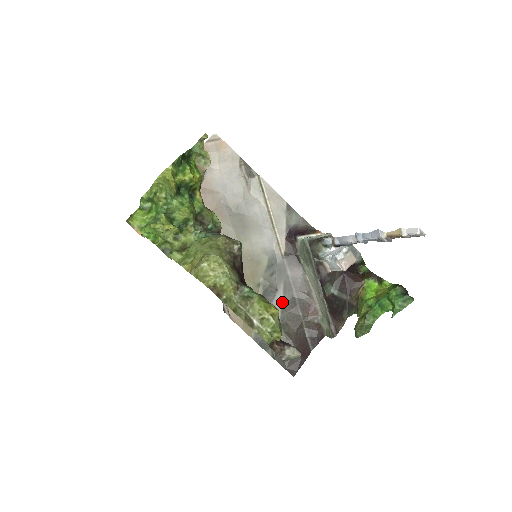
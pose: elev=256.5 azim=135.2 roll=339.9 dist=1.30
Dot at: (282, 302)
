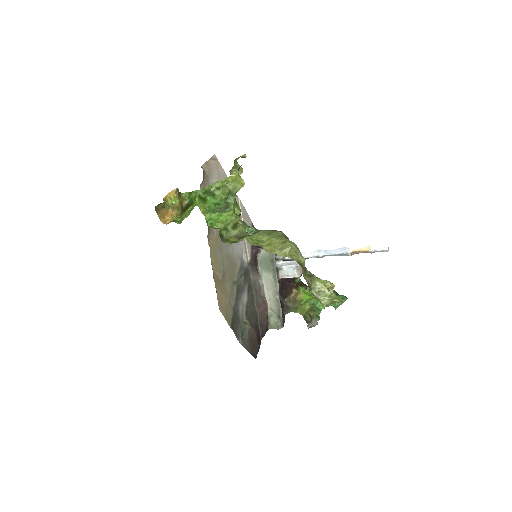
Dot at: (247, 299)
